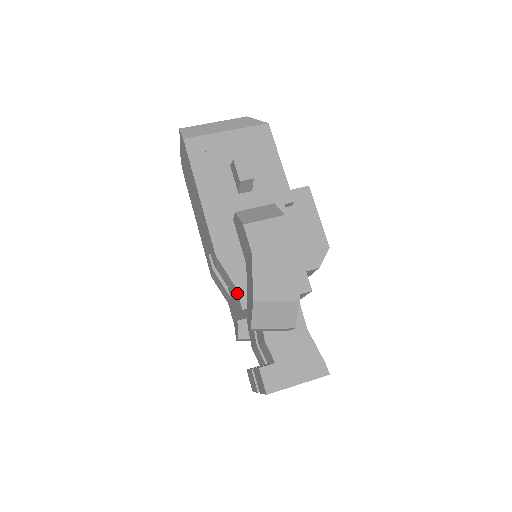
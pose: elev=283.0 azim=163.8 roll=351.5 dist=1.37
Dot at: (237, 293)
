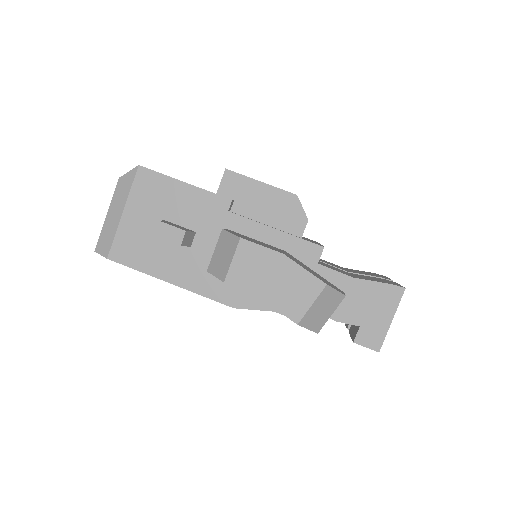
Dot at: occluded
